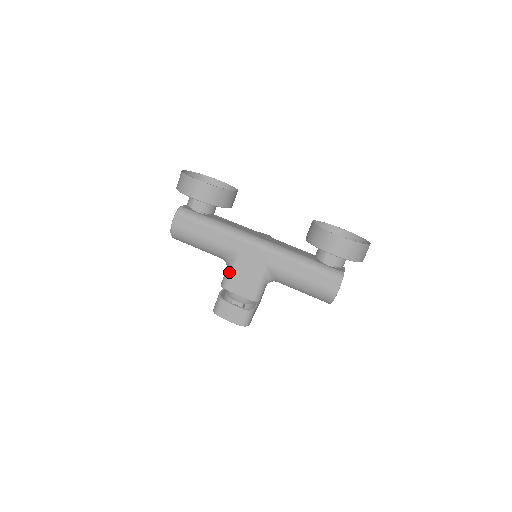
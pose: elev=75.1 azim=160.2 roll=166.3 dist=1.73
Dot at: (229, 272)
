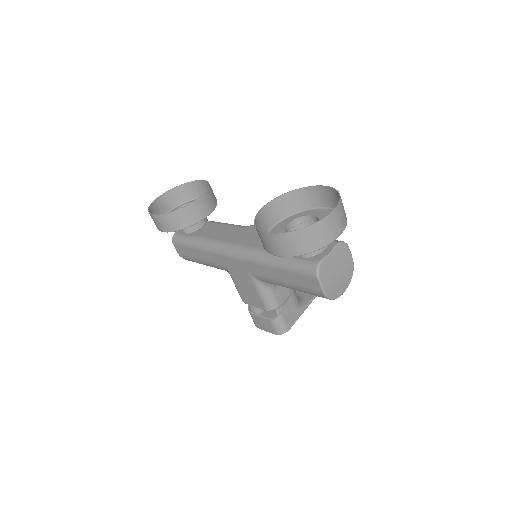
Dot at: (235, 286)
